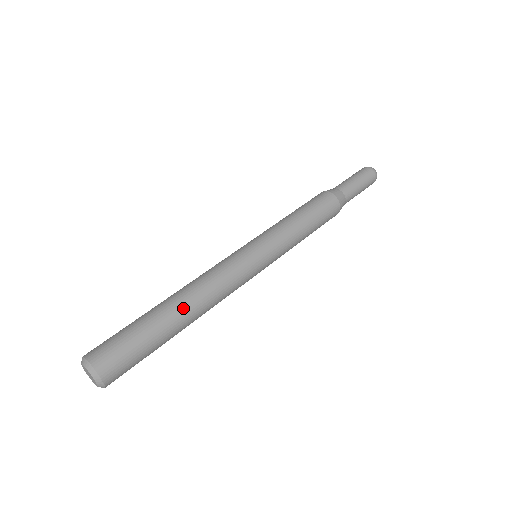
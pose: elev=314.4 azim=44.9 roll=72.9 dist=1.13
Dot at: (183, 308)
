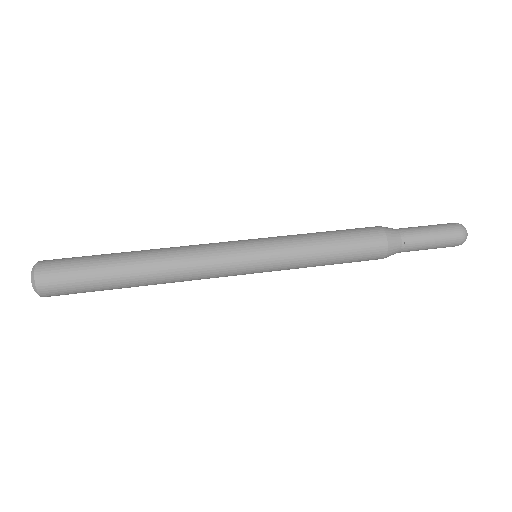
Dot at: (142, 255)
